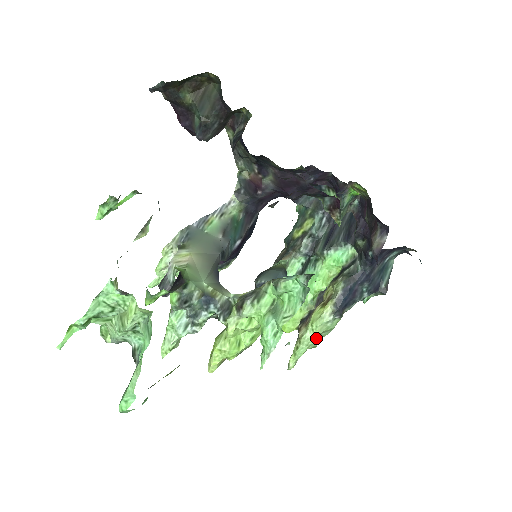
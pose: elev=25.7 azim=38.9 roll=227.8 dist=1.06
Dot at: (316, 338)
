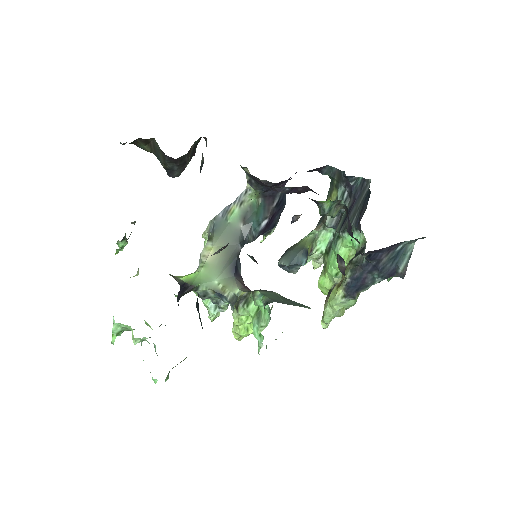
Dot at: (335, 313)
